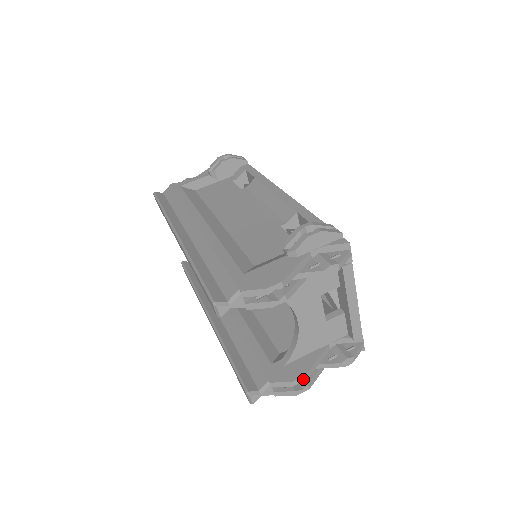
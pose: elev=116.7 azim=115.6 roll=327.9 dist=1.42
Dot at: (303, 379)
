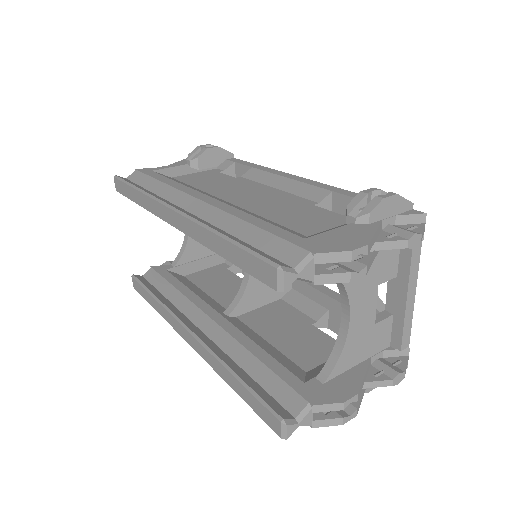
Dot at: (354, 399)
